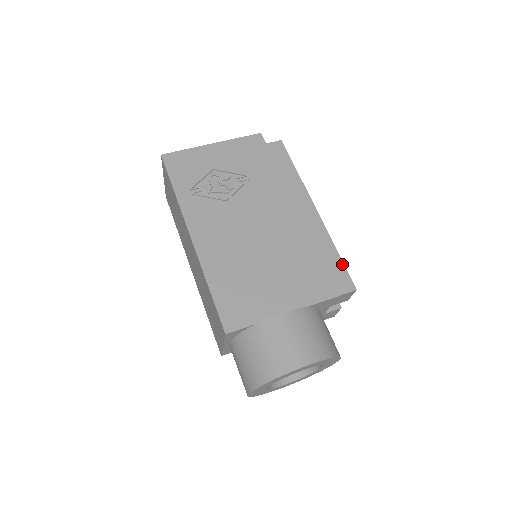
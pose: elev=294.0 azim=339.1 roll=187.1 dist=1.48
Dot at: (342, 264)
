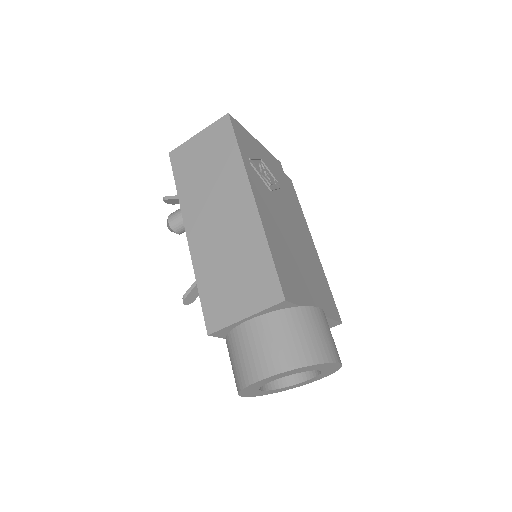
Dot at: occluded
